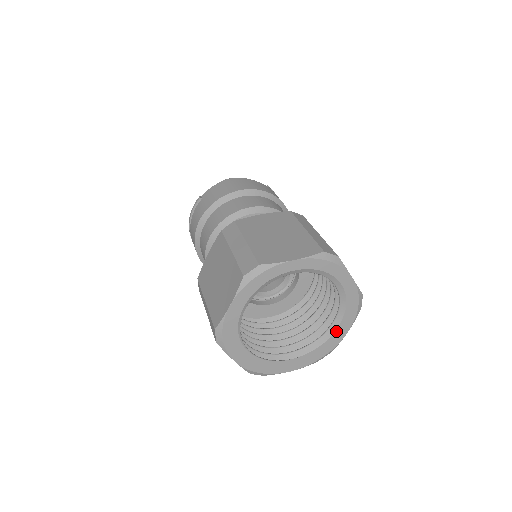
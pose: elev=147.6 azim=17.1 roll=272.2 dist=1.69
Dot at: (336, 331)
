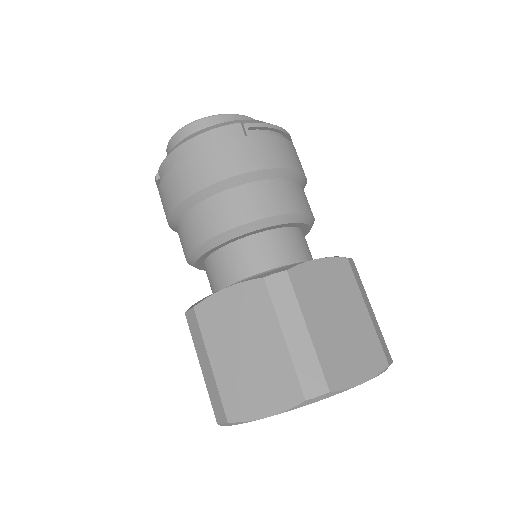
Dot at: occluded
